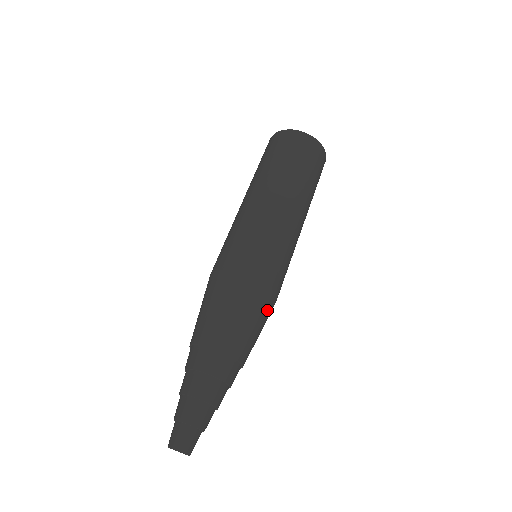
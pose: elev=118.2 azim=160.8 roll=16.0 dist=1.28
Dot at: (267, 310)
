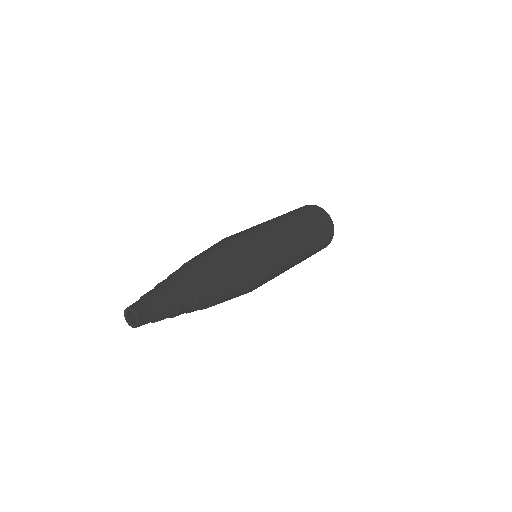
Dot at: (250, 274)
